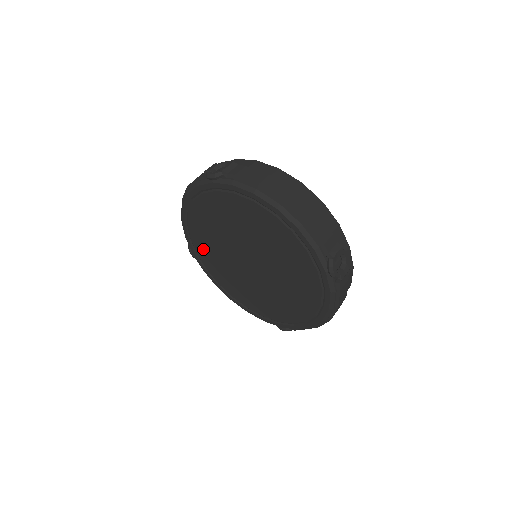
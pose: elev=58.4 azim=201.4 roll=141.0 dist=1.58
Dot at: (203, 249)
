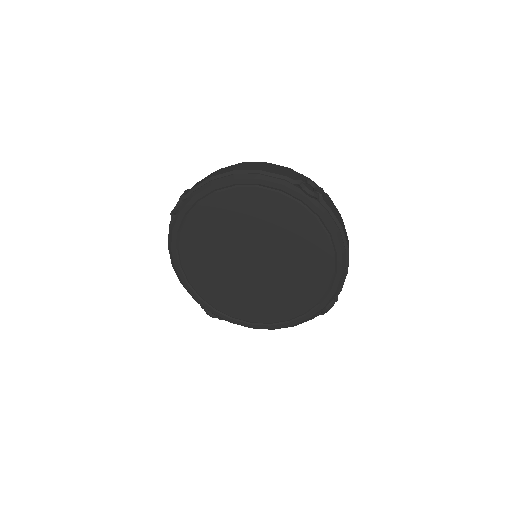
Dot at: (215, 295)
